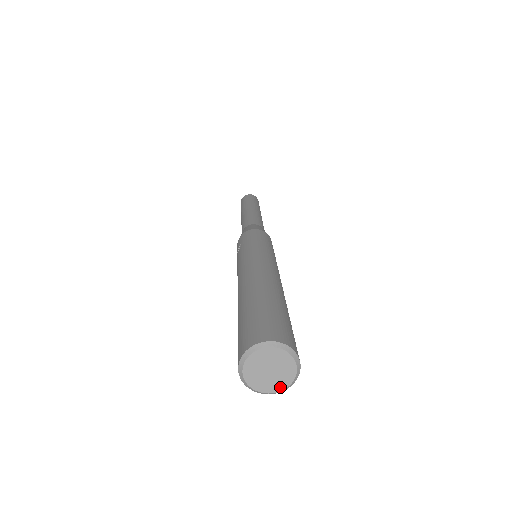
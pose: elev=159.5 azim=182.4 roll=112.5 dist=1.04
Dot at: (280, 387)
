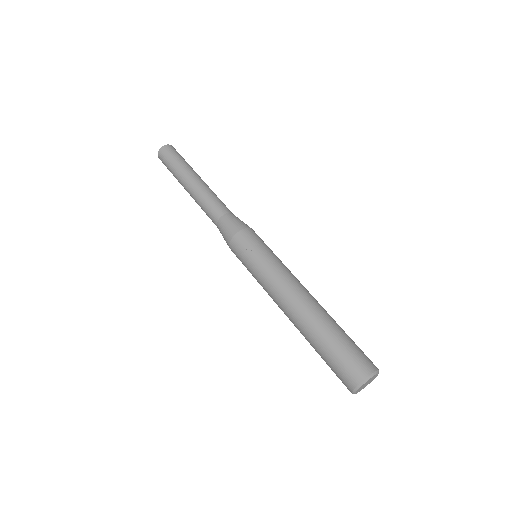
Dot at: occluded
